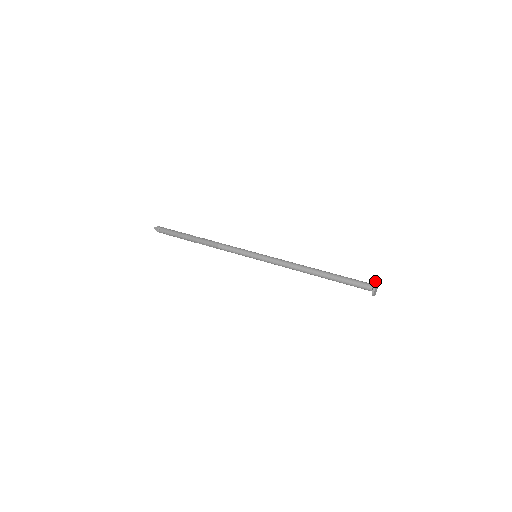
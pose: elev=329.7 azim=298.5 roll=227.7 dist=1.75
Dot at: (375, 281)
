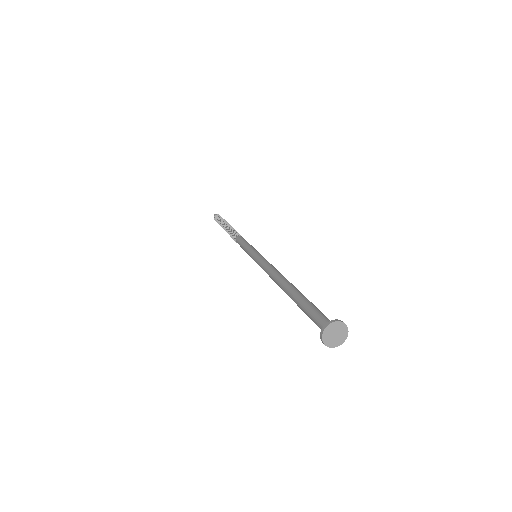
Dot at: occluded
